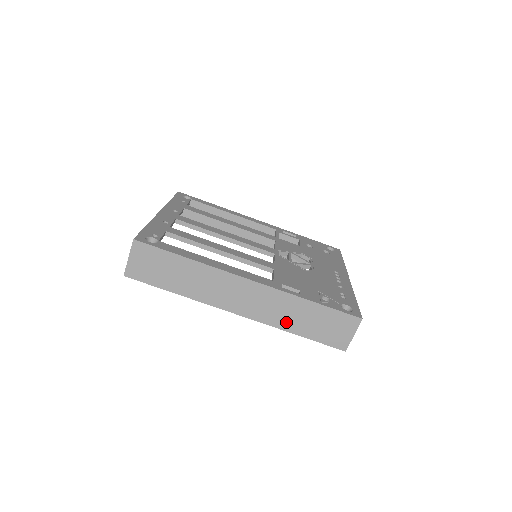
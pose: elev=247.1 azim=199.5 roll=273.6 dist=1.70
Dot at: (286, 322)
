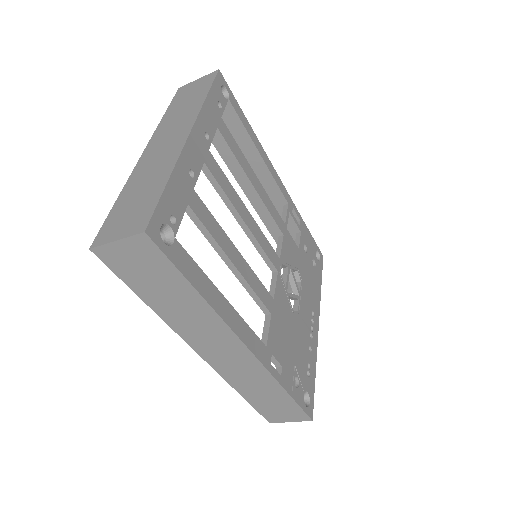
Dot at: (243, 386)
